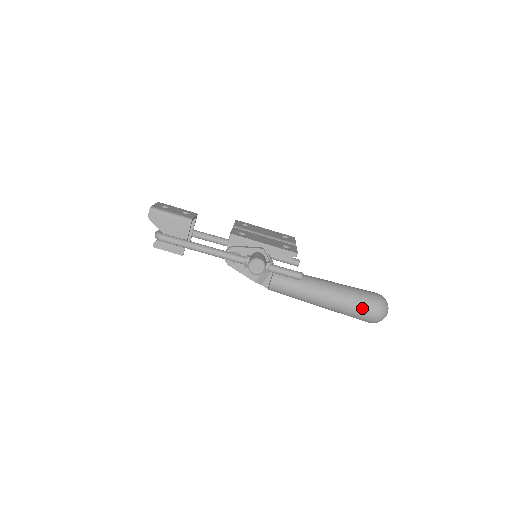
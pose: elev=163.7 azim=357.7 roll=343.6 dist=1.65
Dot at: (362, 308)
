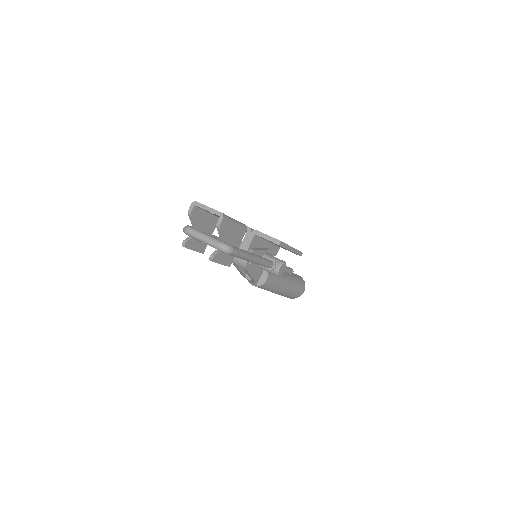
Dot at: (300, 289)
